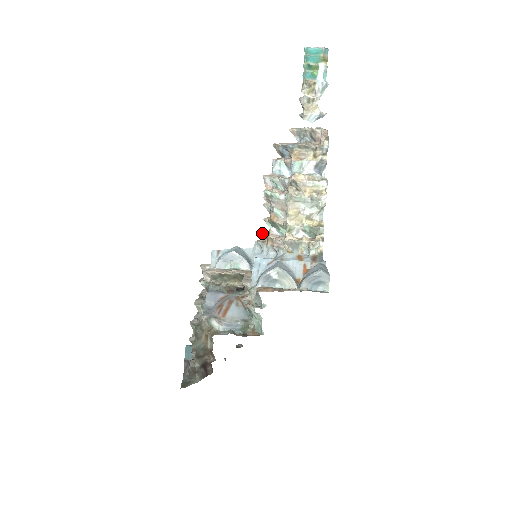
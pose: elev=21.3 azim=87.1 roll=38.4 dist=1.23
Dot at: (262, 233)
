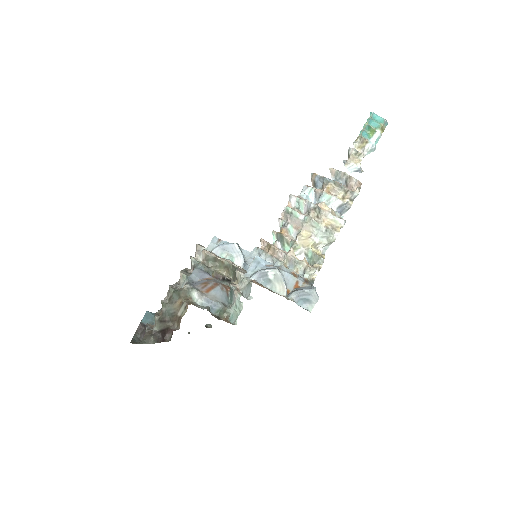
Dot at: (266, 242)
